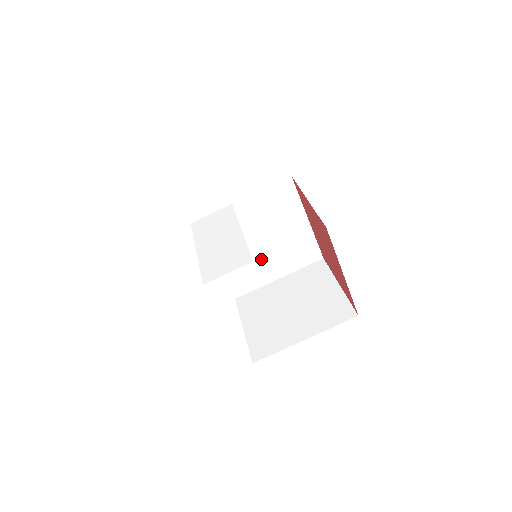
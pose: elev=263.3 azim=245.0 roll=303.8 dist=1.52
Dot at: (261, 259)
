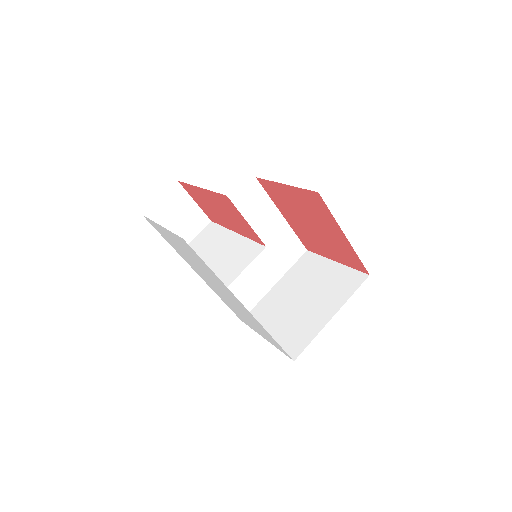
Dot at: (253, 270)
